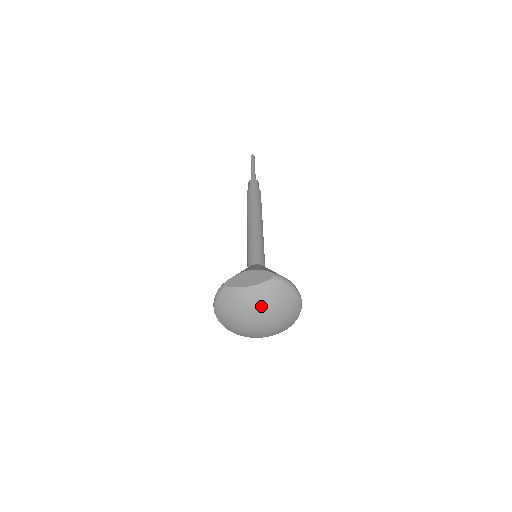
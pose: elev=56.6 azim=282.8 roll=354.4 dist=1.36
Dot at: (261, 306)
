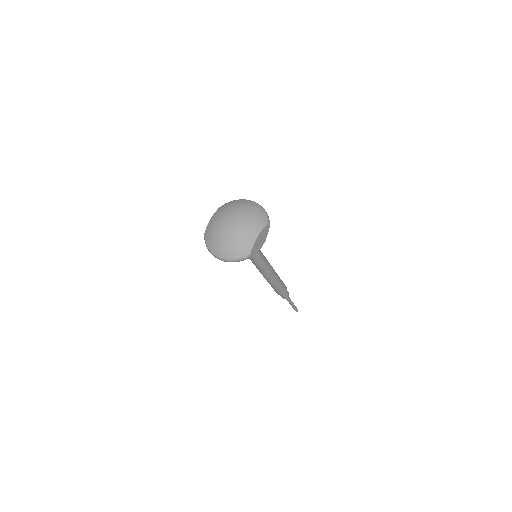
Dot at: (223, 214)
